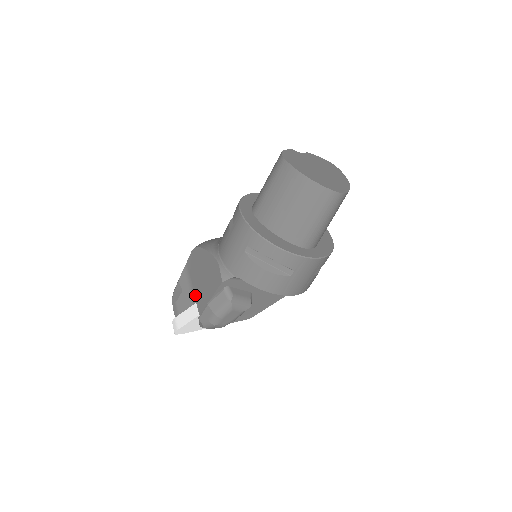
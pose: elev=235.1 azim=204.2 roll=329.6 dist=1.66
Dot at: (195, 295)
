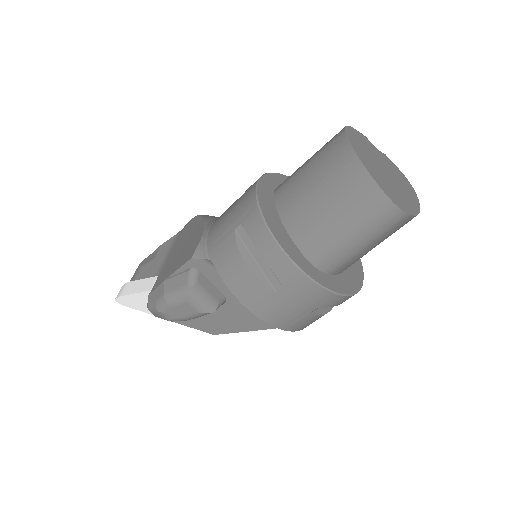
Dot at: (163, 267)
